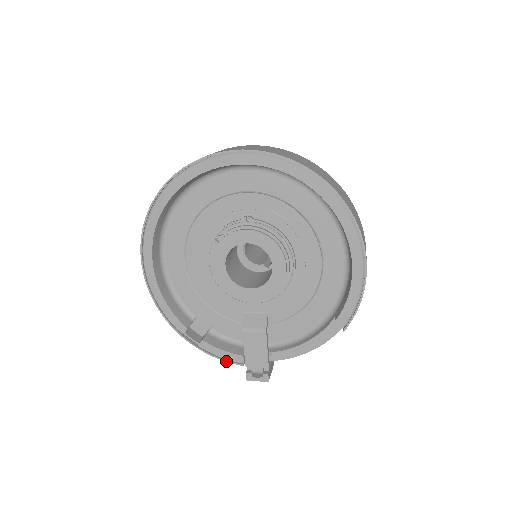
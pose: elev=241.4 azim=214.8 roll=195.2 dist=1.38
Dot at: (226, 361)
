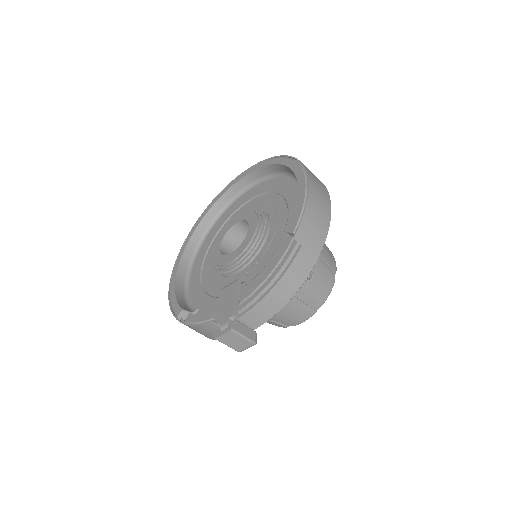
Dot at: (201, 324)
